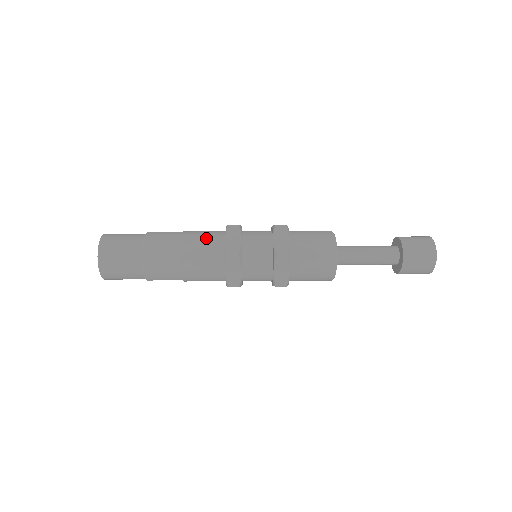
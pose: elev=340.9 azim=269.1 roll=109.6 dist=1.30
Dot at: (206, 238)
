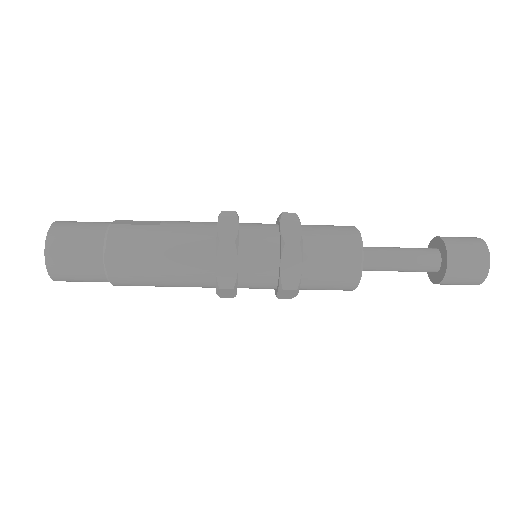
Dot at: occluded
